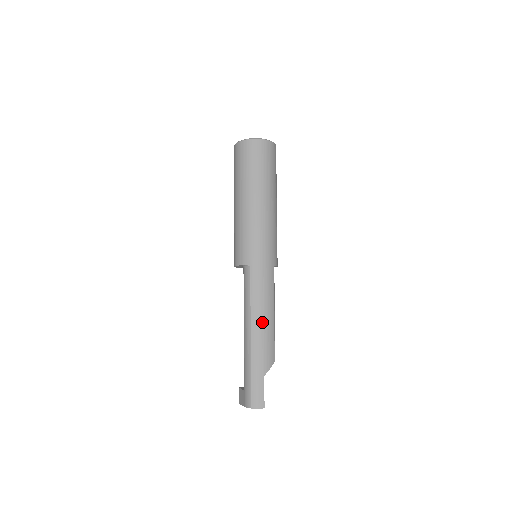
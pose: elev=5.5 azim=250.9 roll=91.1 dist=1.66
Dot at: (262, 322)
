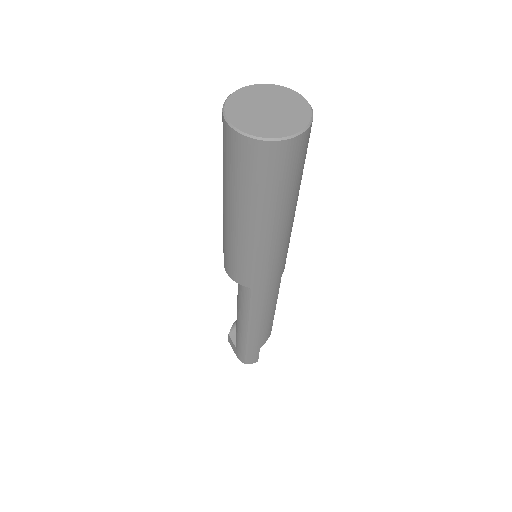
Dot at: (262, 323)
